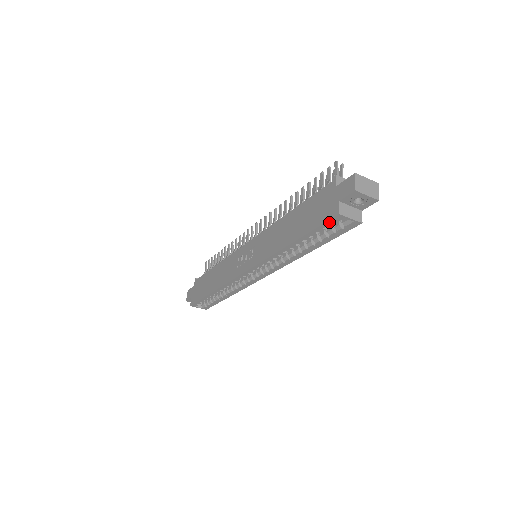
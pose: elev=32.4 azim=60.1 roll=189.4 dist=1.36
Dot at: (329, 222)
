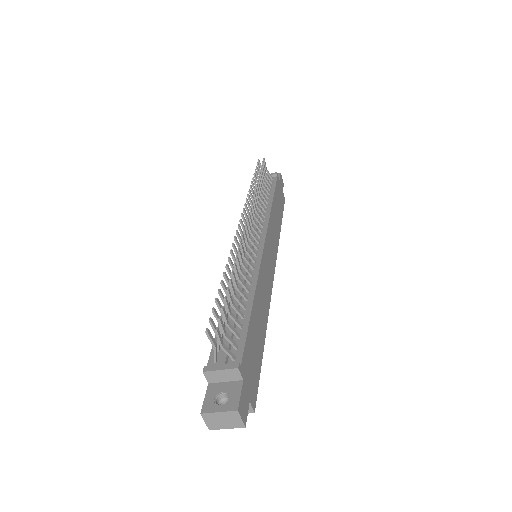
Dot at: occluded
